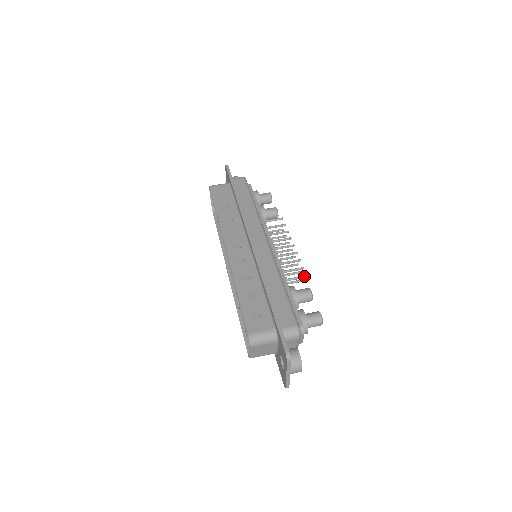
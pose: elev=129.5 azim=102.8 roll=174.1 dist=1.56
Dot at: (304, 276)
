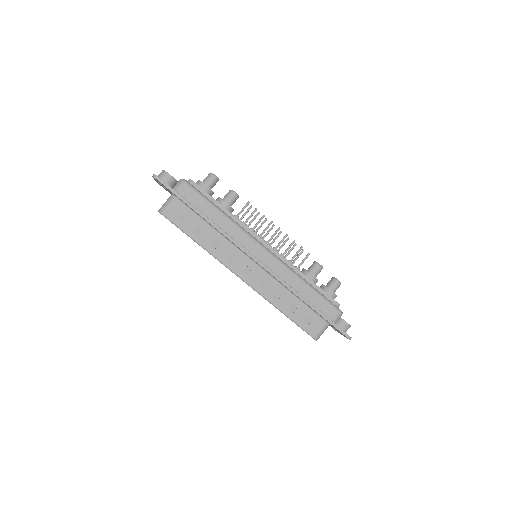
Dot at: occluded
